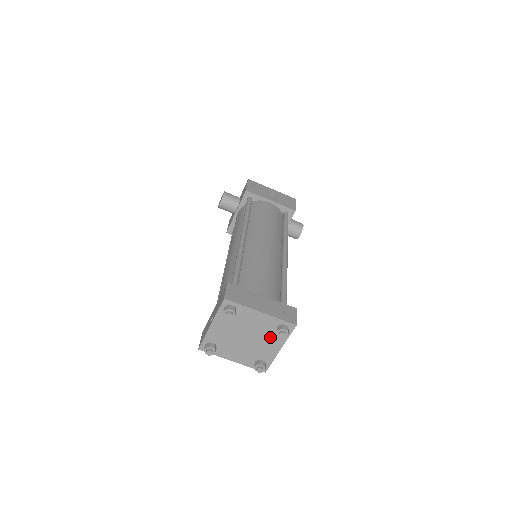
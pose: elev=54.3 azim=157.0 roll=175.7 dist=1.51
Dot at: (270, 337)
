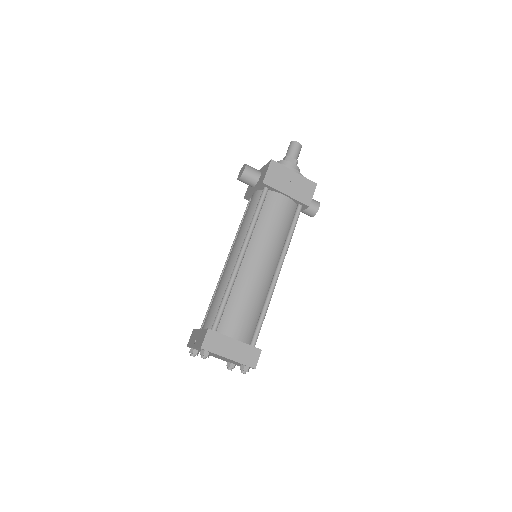
Dot at: (237, 363)
